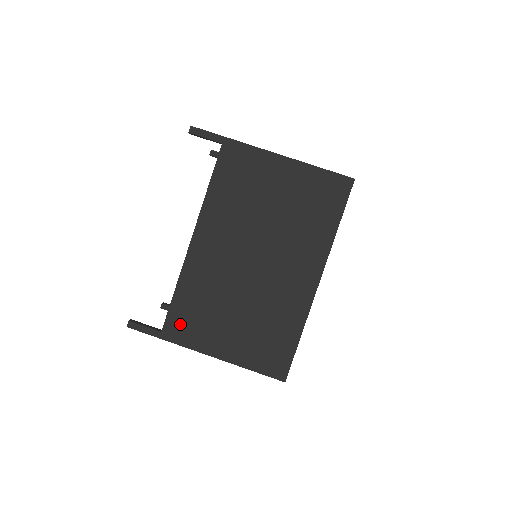
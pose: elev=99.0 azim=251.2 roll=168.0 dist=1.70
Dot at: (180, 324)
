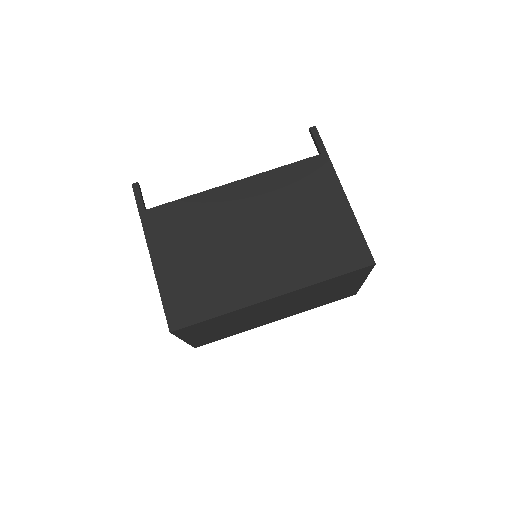
Dot at: (161, 219)
